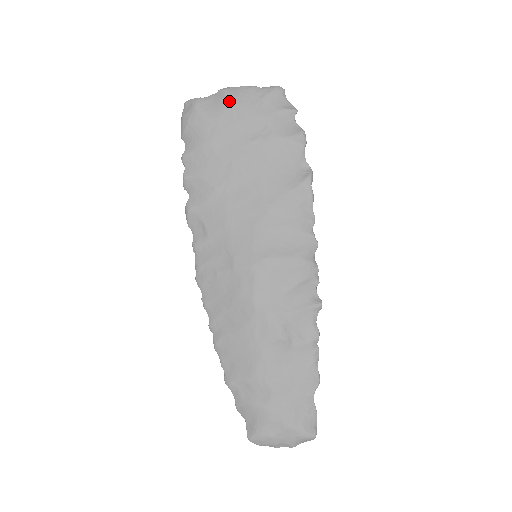
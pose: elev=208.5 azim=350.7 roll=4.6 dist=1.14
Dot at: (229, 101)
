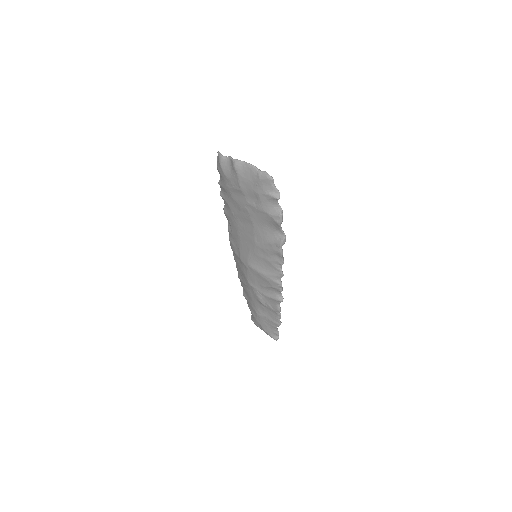
Dot at: (236, 173)
